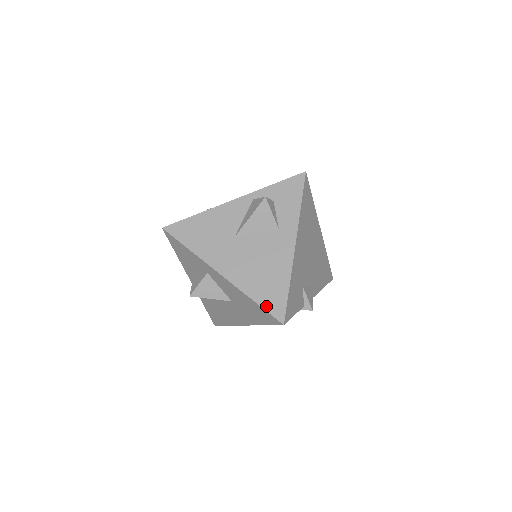
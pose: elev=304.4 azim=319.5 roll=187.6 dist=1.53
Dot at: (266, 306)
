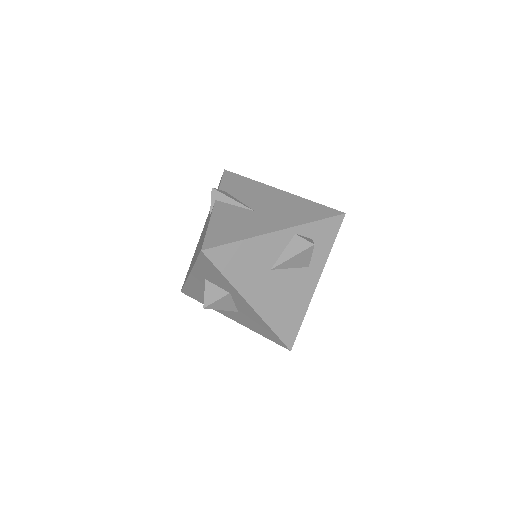
Dot at: (281, 336)
